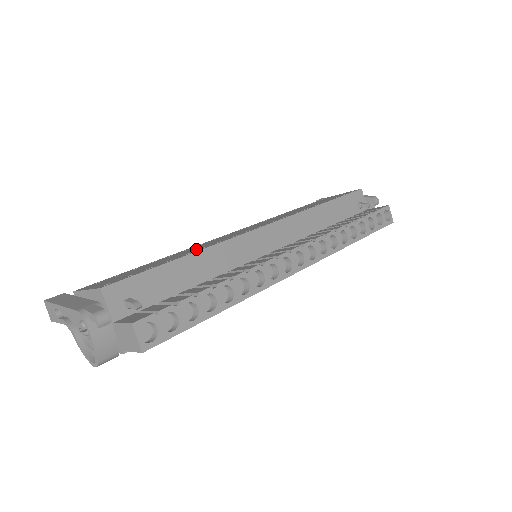
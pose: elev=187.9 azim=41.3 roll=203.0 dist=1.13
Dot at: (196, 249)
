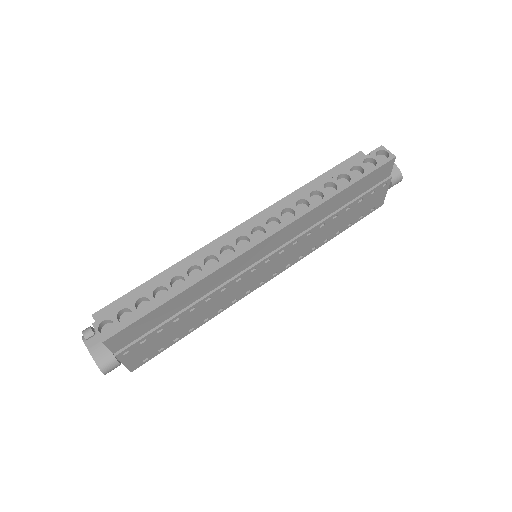
Dot at: occluded
